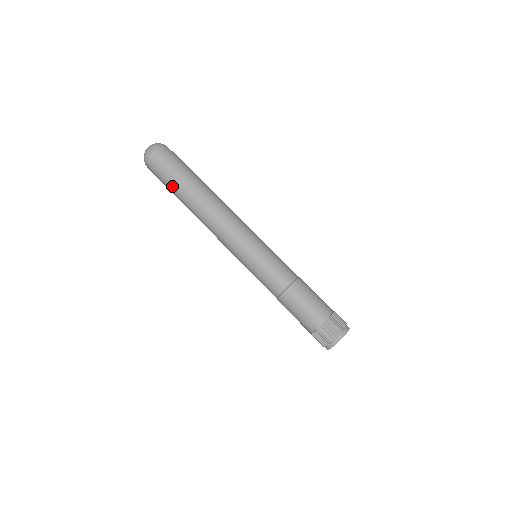
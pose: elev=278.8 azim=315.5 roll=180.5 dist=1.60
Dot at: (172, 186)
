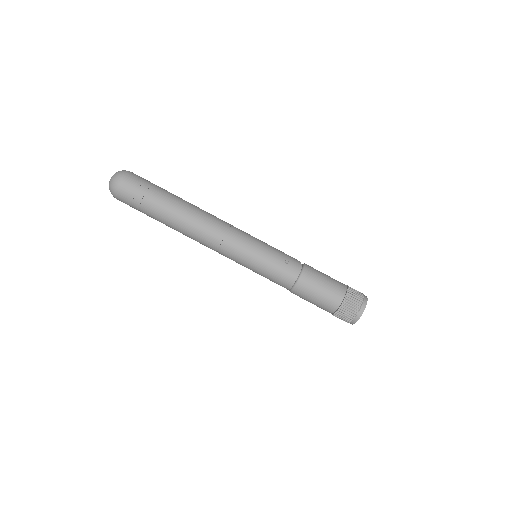
Dot at: occluded
